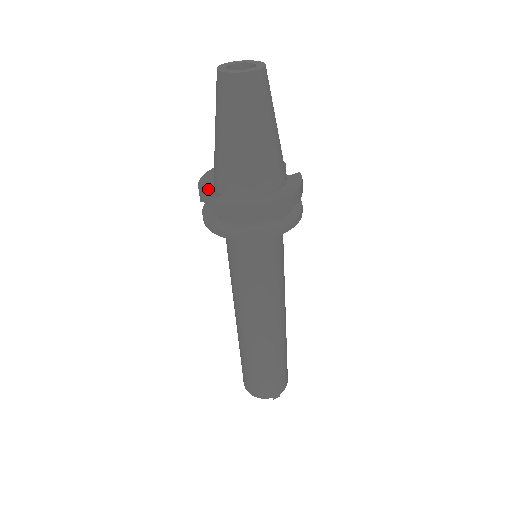
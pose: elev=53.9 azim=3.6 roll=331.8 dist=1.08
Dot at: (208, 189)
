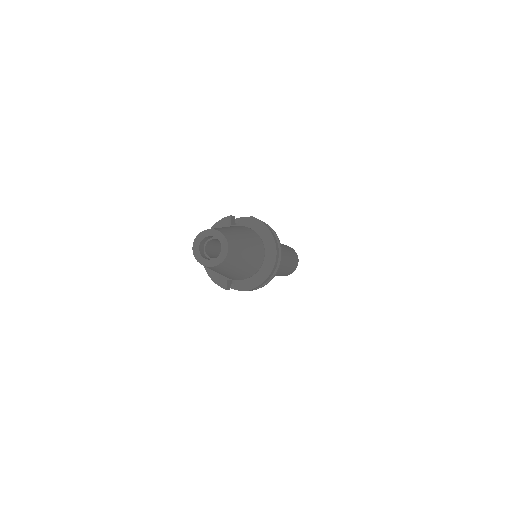
Dot at: (227, 282)
